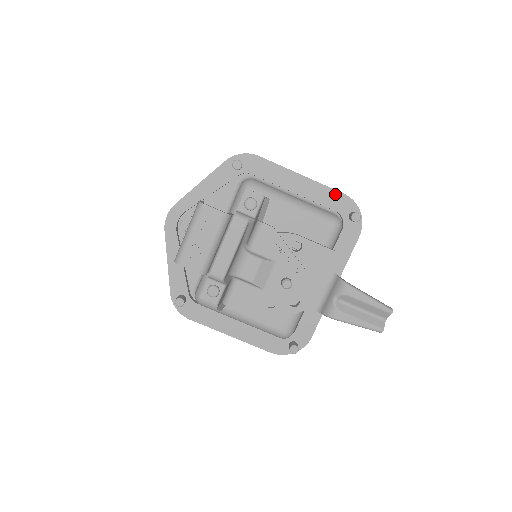
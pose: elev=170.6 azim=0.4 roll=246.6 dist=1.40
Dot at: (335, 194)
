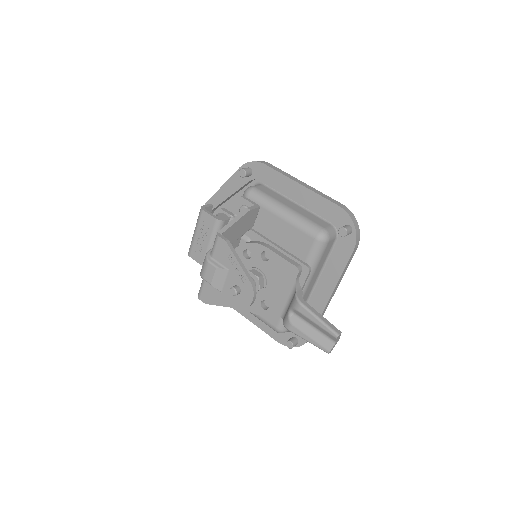
Dot at: (330, 205)
